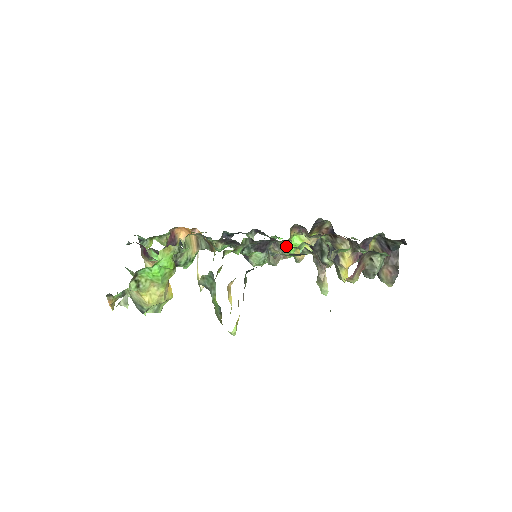
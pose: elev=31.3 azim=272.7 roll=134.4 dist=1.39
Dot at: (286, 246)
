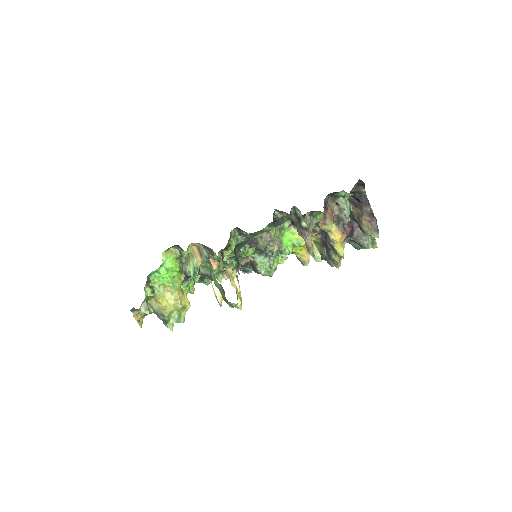
Dot at: occluded
